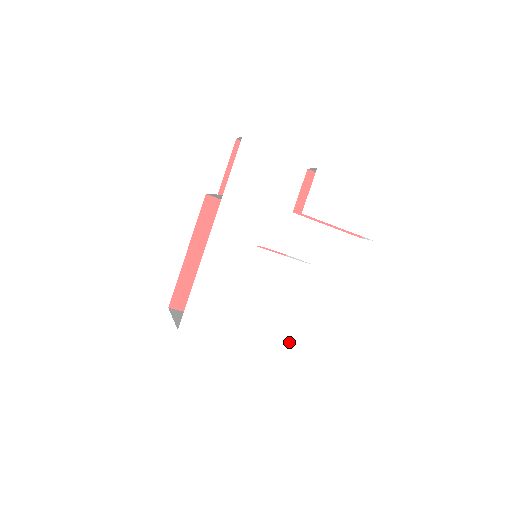
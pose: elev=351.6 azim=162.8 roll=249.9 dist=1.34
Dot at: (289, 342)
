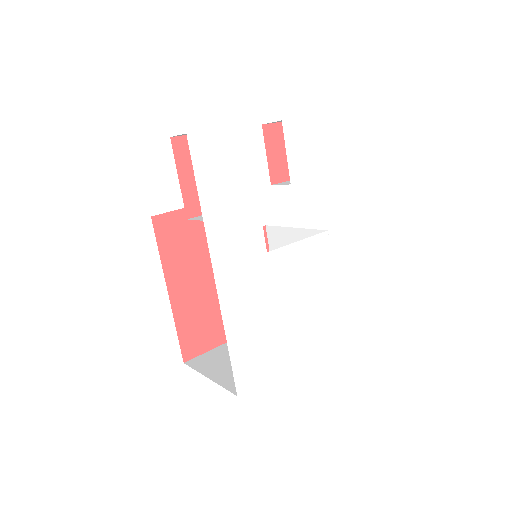
Dot at: (338, 322)
